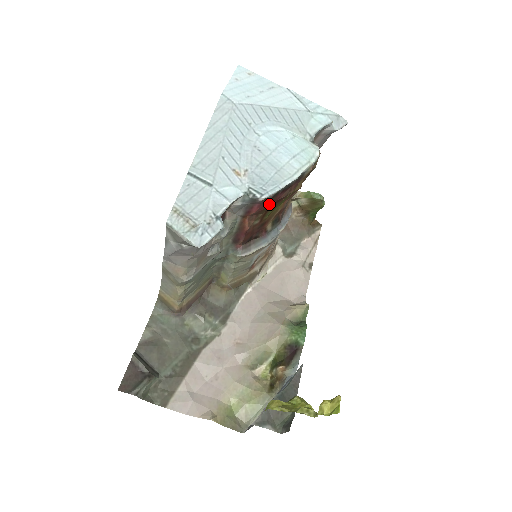
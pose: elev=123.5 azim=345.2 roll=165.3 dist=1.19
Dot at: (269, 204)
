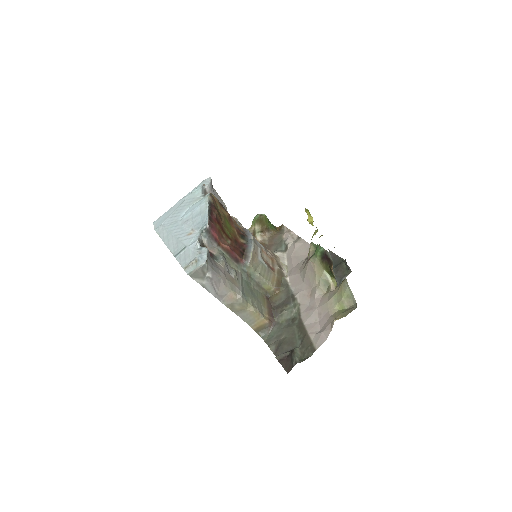
Dot at: (215, 225)
